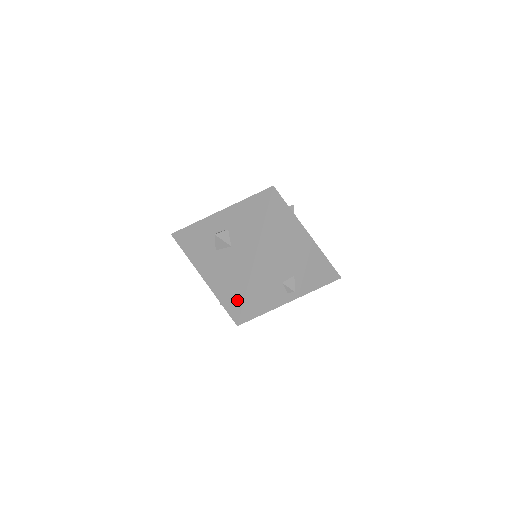
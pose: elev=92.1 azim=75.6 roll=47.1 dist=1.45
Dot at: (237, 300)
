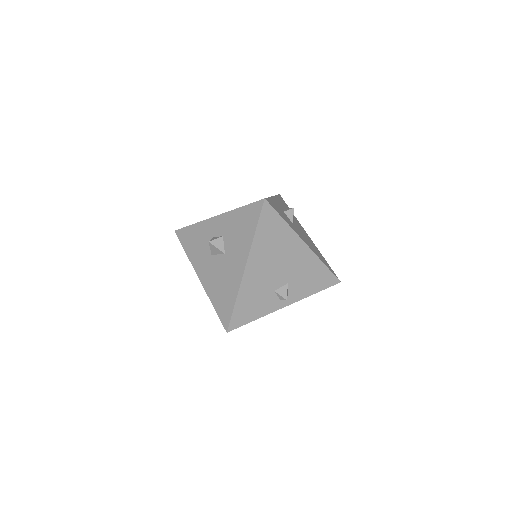
Dot at: (228, 308)
